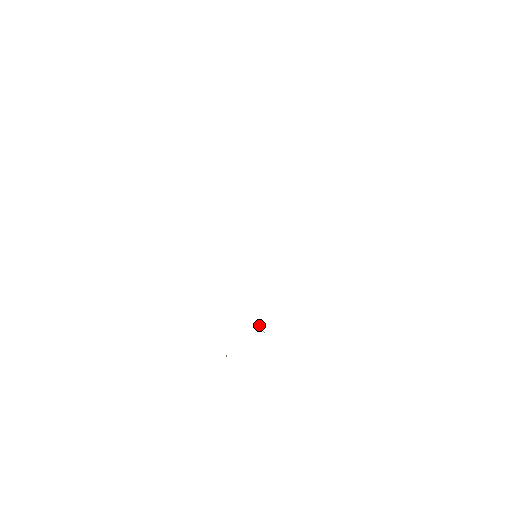
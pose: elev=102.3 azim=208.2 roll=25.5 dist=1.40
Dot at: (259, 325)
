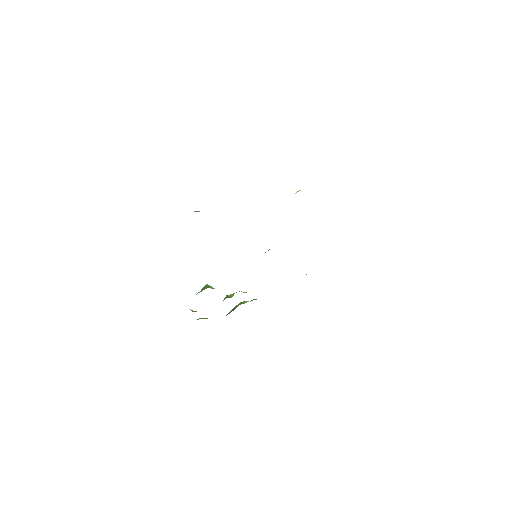
Dot at: occluded
